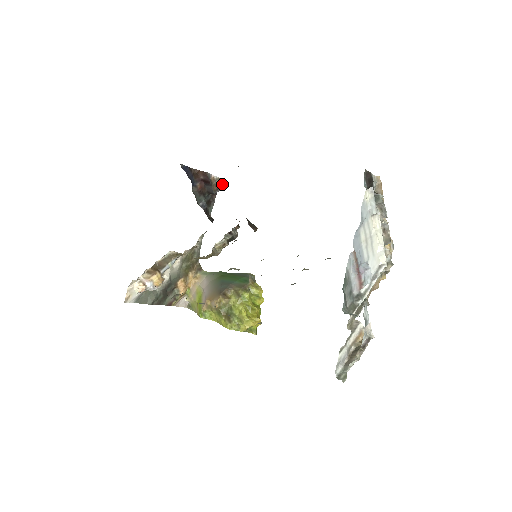
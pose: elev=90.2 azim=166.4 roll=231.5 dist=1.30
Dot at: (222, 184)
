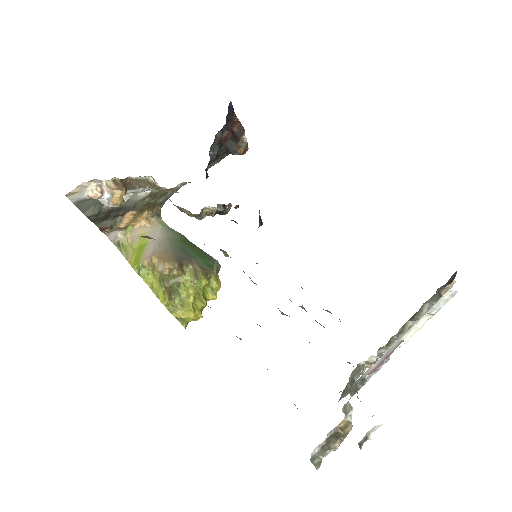
Dot at: (244, 150)
